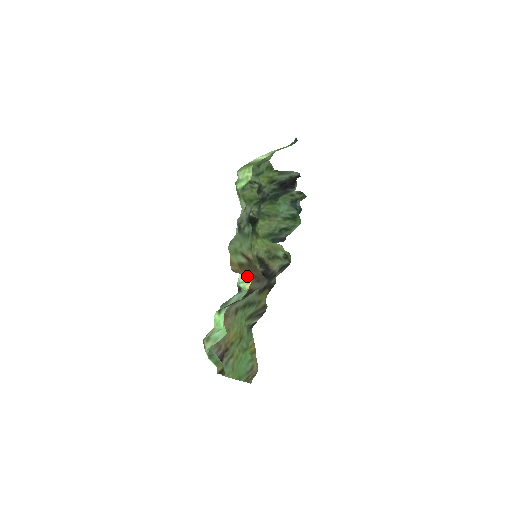
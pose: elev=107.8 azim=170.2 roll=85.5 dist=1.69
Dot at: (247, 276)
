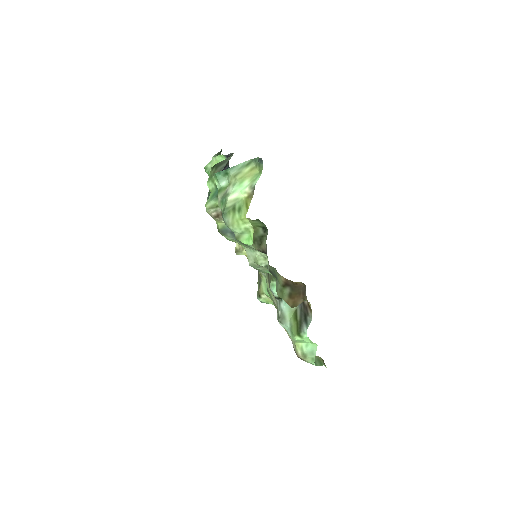
Dot at: occluded
